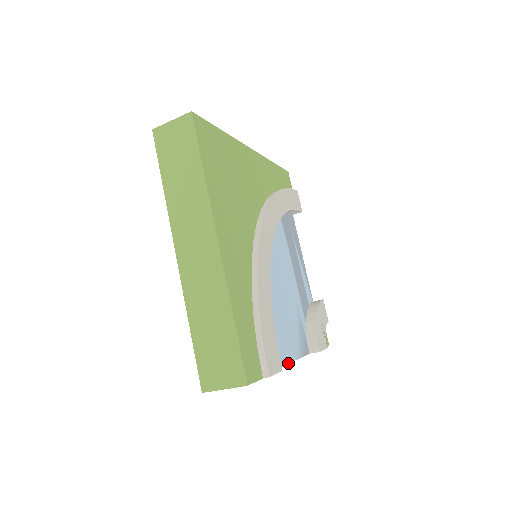
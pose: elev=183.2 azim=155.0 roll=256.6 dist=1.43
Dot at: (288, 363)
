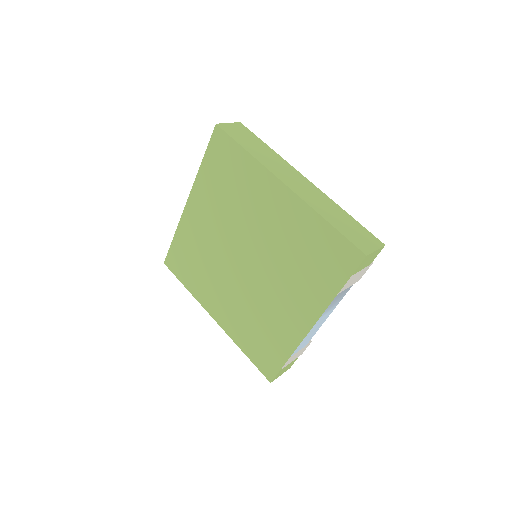
Dot at: (331, 312)
